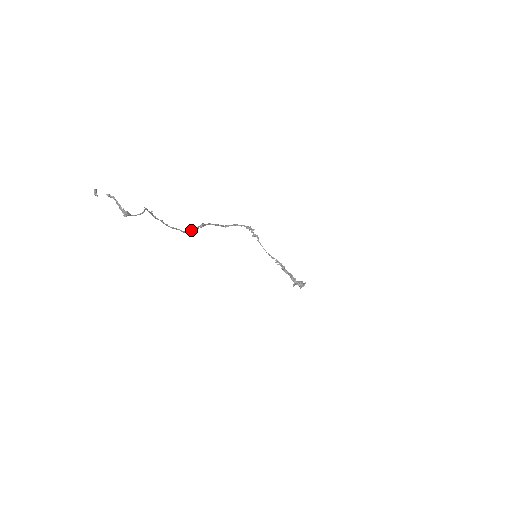
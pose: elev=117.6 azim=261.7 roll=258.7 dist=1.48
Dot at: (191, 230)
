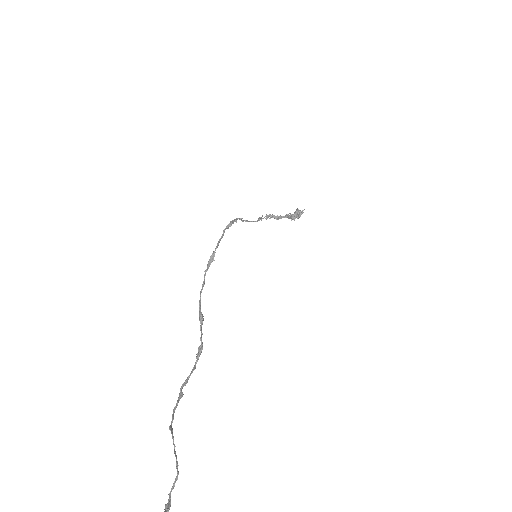
Dot at: (201, 352)
